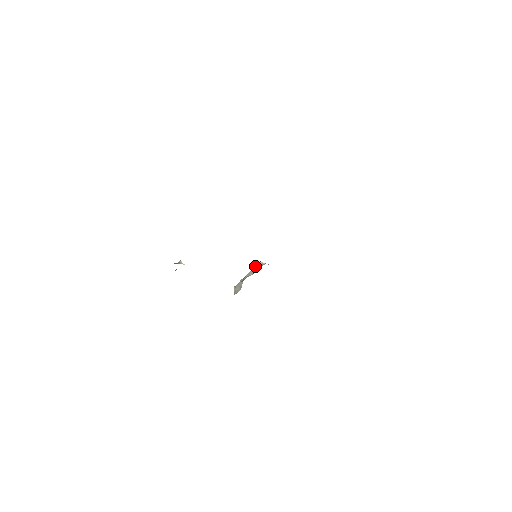
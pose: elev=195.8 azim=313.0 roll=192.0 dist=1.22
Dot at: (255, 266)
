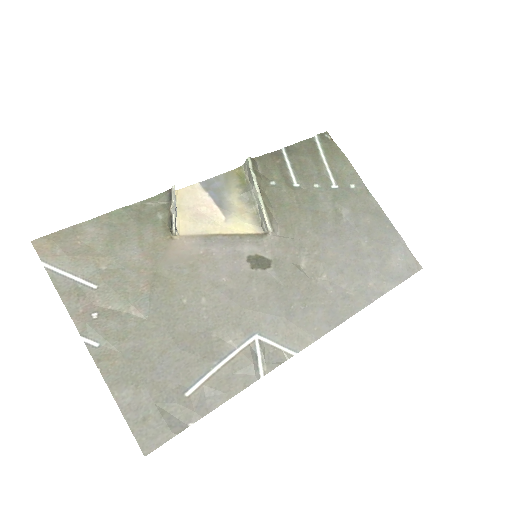
Dot at: (263, 218)
